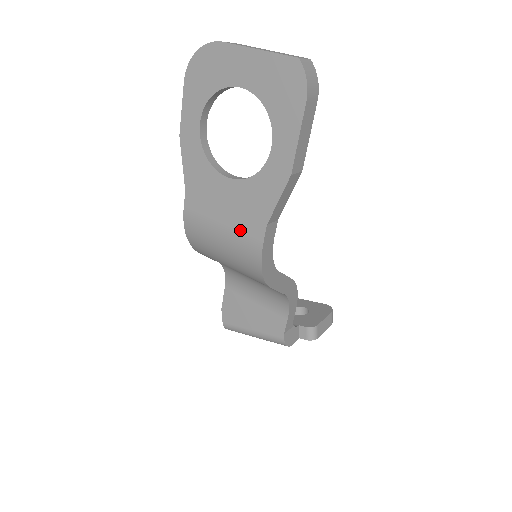
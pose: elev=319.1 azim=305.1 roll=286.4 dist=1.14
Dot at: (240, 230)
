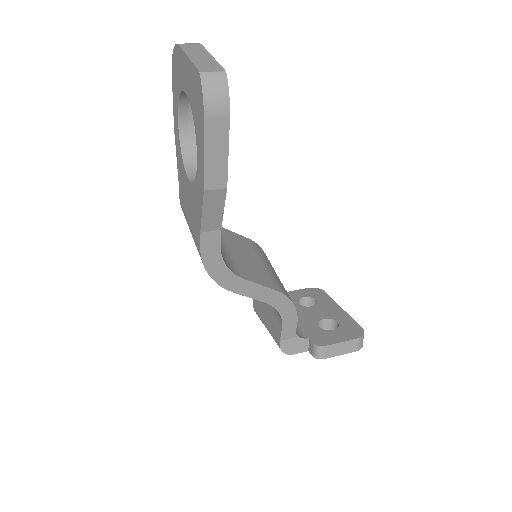
Dot at: (193, 230)
